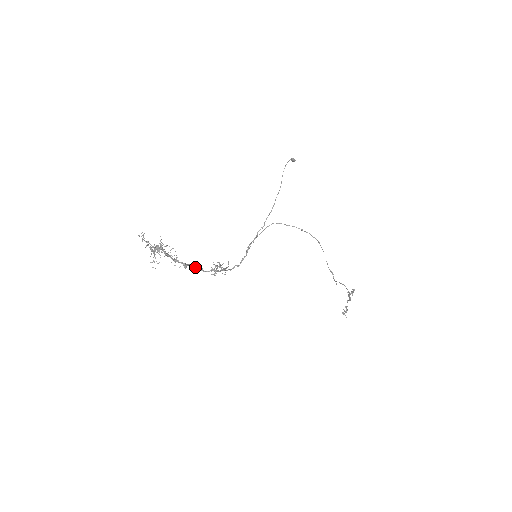
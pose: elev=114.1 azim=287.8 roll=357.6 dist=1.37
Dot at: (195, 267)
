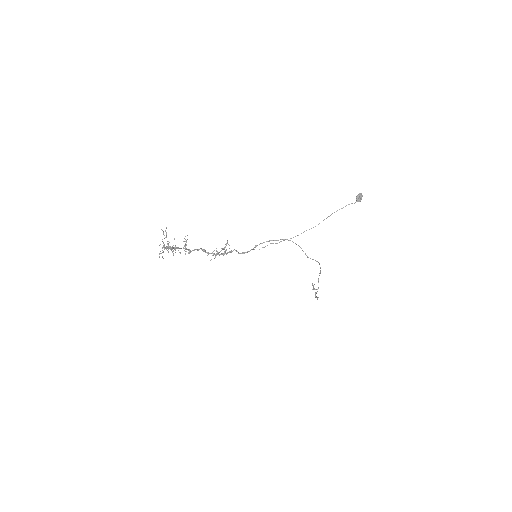
Dot at: occluded
